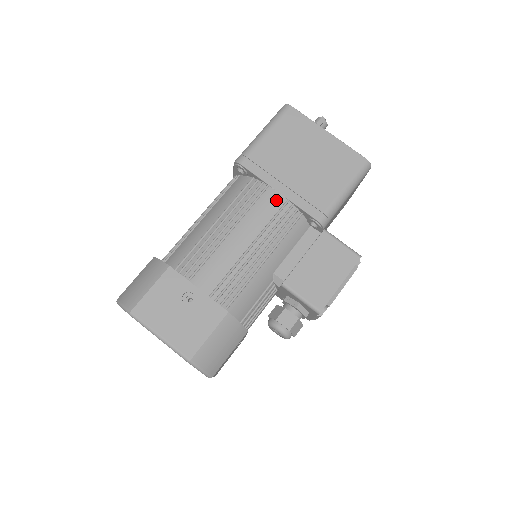
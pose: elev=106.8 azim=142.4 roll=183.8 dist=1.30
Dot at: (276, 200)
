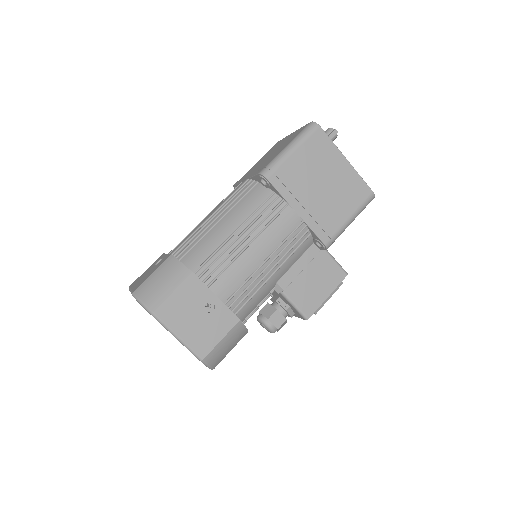
Dot at: (293, 220)
